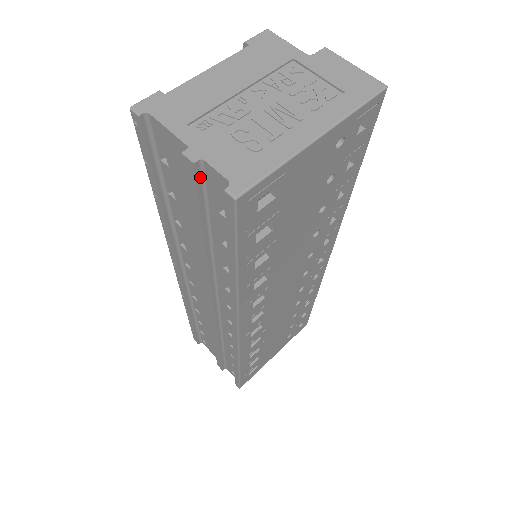
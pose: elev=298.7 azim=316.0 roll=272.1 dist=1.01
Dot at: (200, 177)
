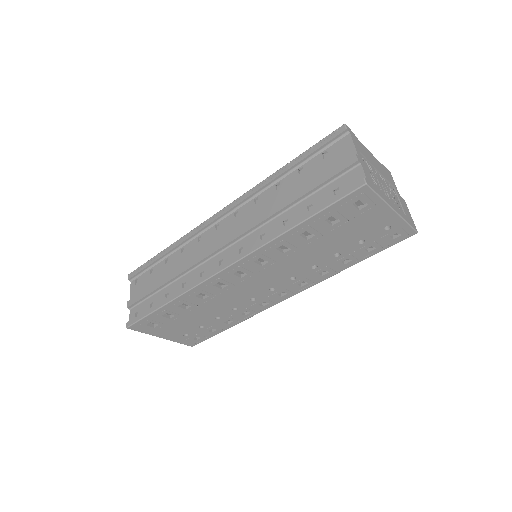
Dot at: (348, 169)
